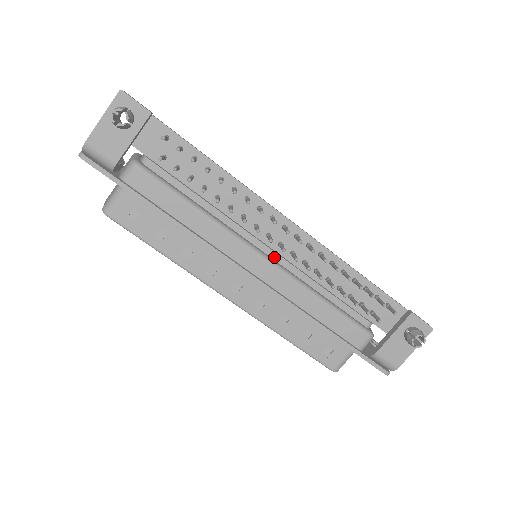
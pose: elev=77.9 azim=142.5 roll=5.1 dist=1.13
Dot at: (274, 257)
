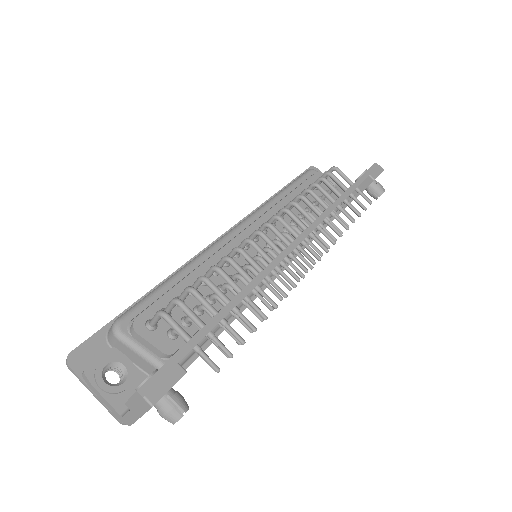
Dot at: occluded
